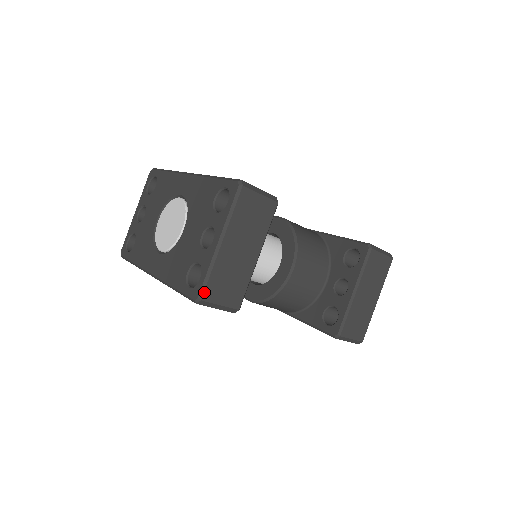
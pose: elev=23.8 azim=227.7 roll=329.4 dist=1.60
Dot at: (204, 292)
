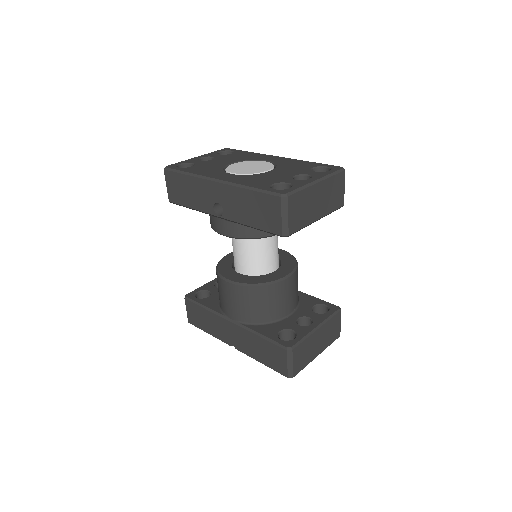
Dot at: (292, 195)
